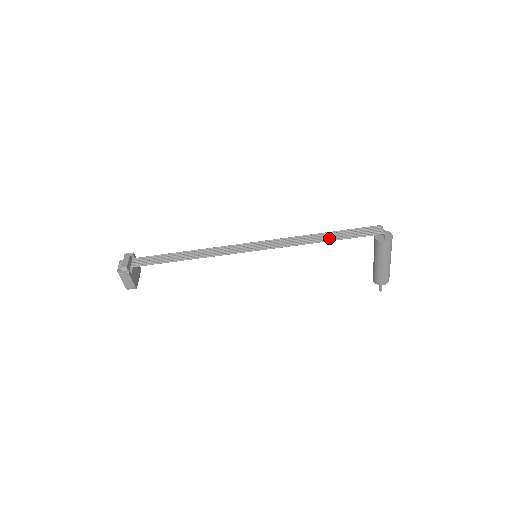
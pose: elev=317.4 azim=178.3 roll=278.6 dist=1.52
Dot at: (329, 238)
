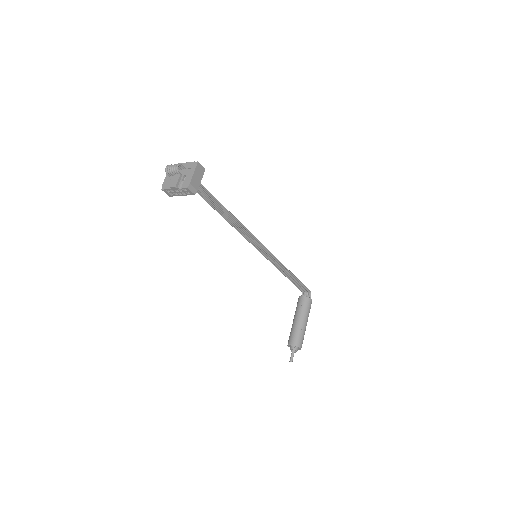
Dot at: (292, 274)
